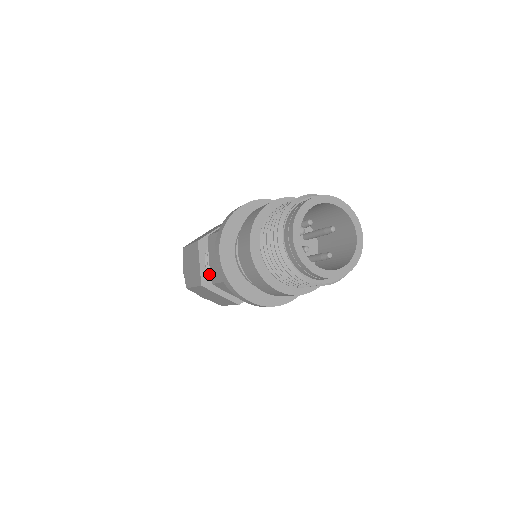
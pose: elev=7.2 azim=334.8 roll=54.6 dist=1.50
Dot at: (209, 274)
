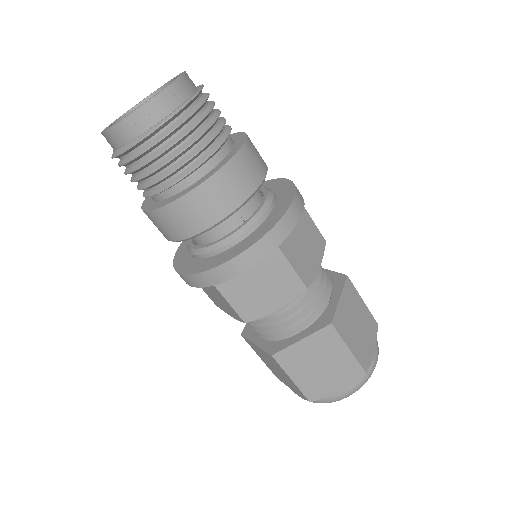
Dot at: (270, 339)
